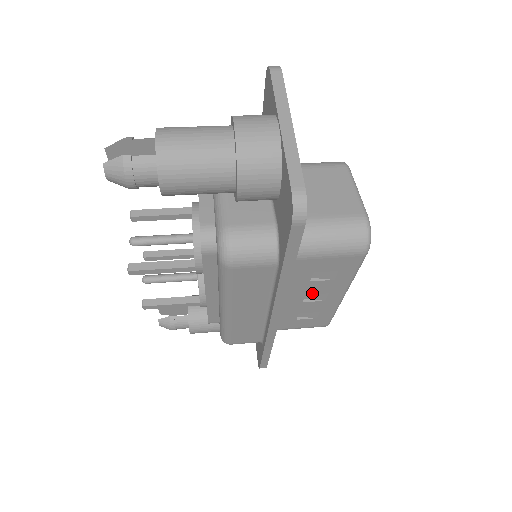
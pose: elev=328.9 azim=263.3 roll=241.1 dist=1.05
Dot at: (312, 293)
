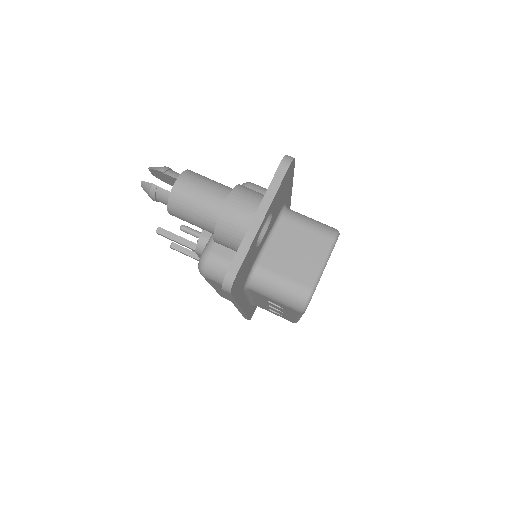
Dot at: (273, 306)
